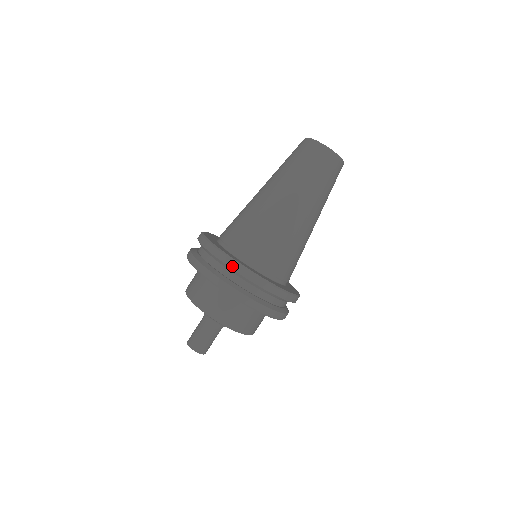
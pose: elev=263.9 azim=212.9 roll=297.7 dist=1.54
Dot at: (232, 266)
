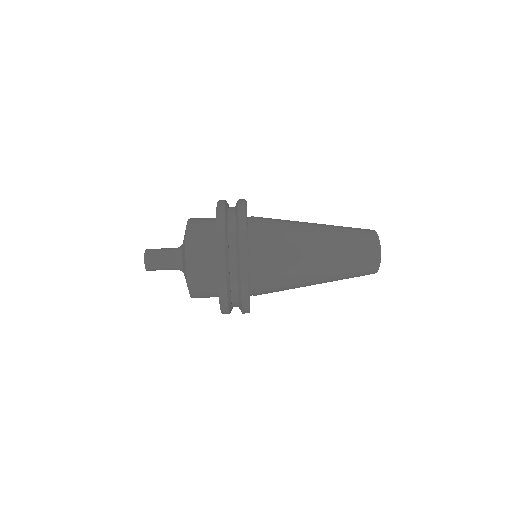
Dot at: (242, 255)
